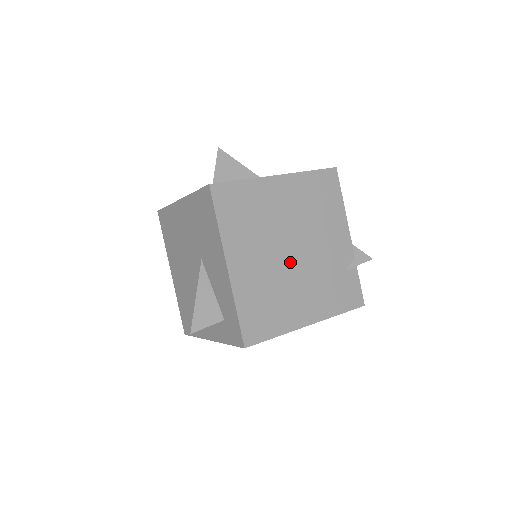
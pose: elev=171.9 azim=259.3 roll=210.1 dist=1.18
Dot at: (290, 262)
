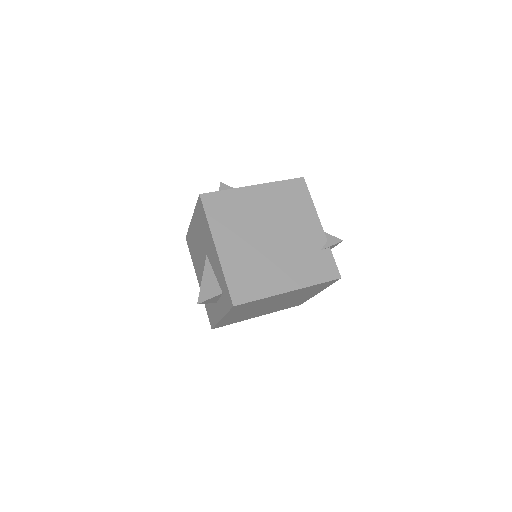
Dot at: (268, 245)
